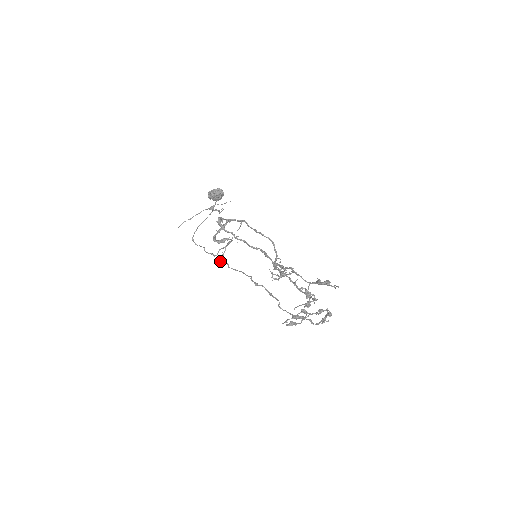
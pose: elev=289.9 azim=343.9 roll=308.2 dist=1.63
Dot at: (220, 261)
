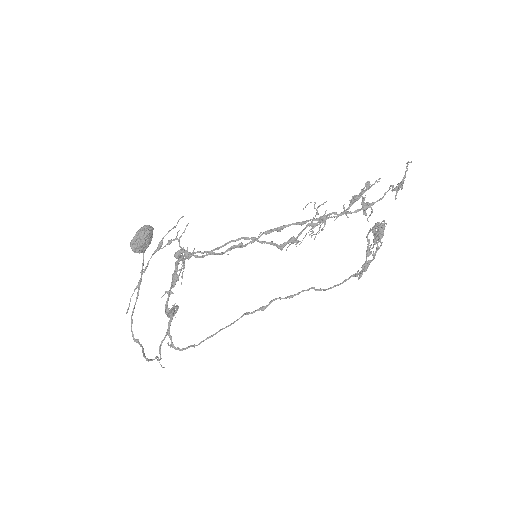
Dot at: occluded
